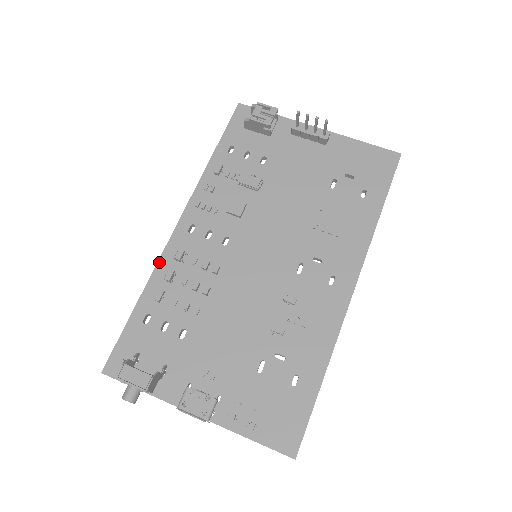
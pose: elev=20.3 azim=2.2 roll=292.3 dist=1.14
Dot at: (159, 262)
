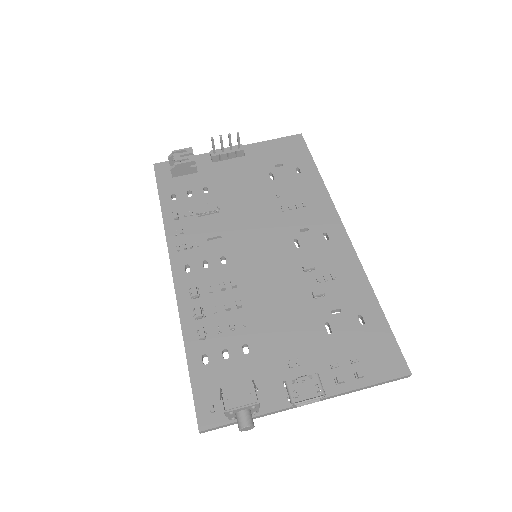
Dot at: (180, 310)
